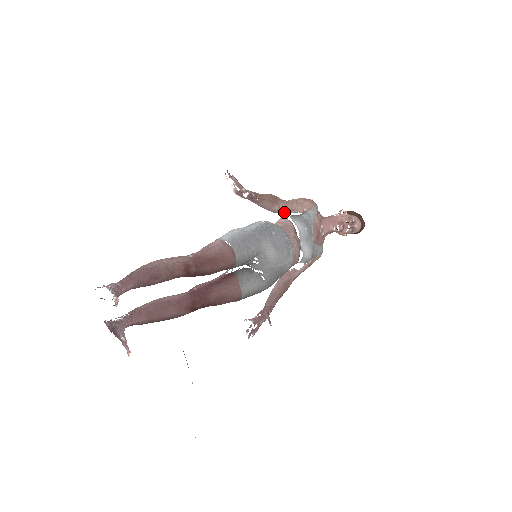
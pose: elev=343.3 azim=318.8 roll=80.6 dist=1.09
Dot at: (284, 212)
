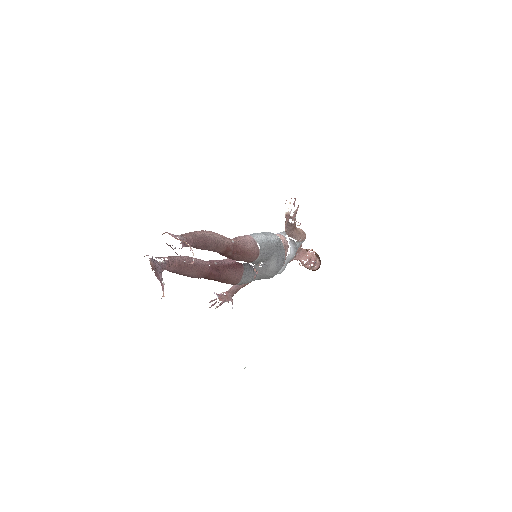
Dot at: (290, 235)
